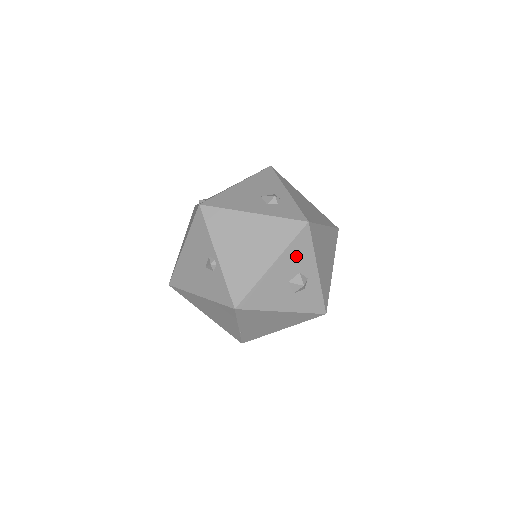
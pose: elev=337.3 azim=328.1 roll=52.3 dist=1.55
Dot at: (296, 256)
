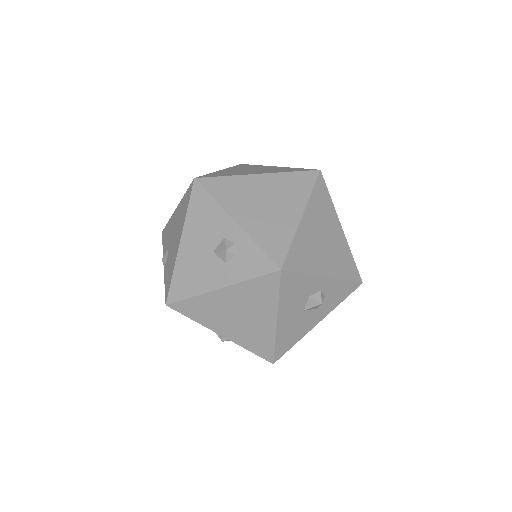
Dot at: (294, 295)
